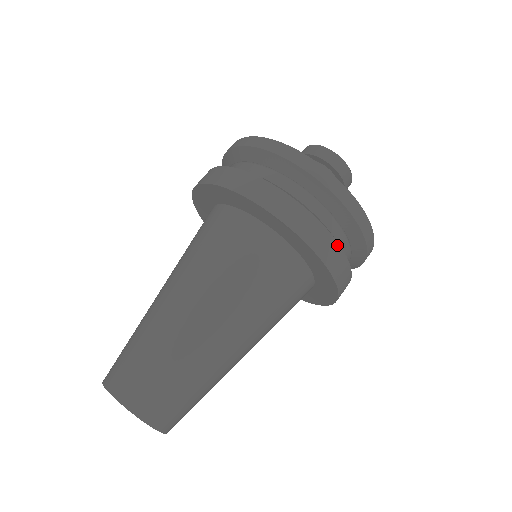
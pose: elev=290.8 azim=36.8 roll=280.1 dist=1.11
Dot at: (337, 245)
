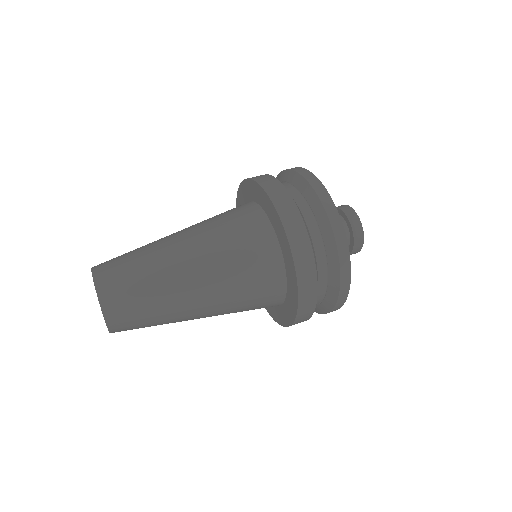
Dot at: (283, 187)
